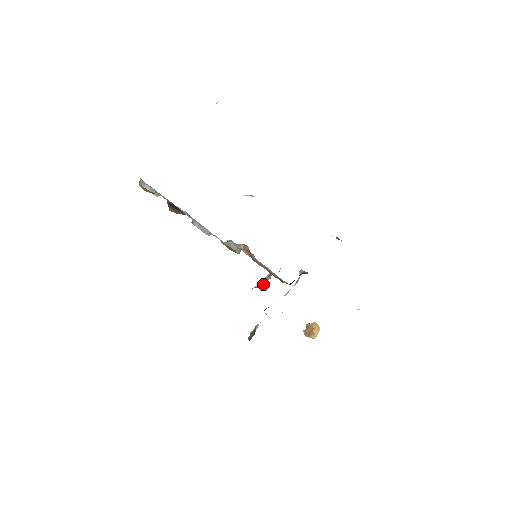
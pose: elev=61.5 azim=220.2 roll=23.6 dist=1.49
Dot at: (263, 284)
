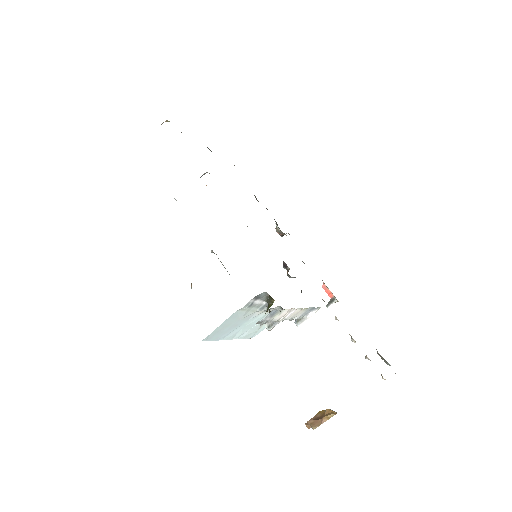
Dot at: occluded
